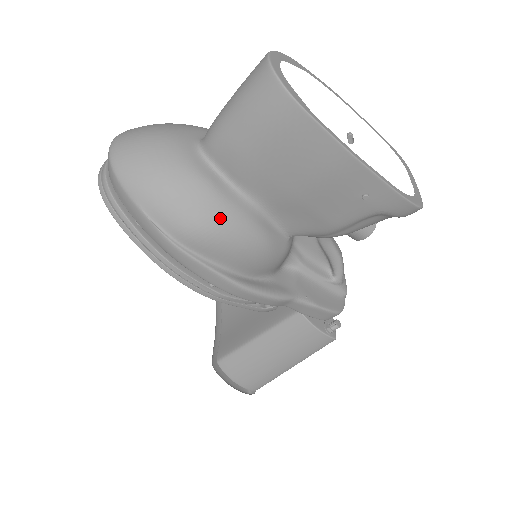
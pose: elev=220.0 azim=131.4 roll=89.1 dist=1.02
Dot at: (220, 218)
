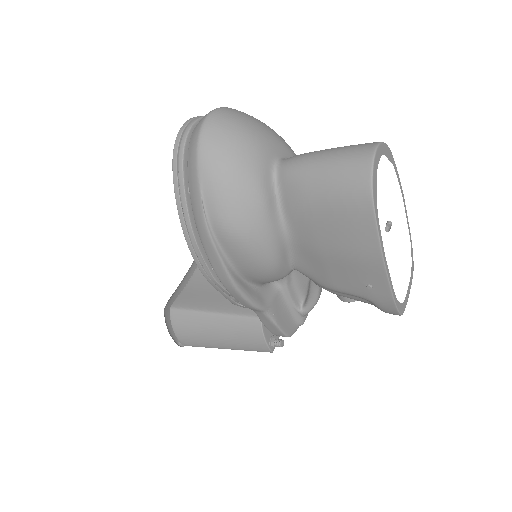
Dot at: (255, 232)
